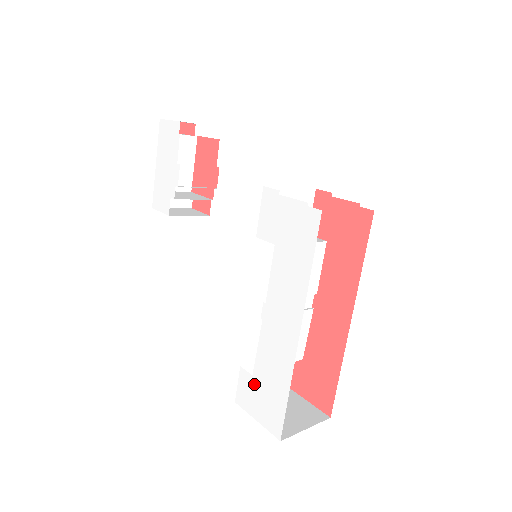
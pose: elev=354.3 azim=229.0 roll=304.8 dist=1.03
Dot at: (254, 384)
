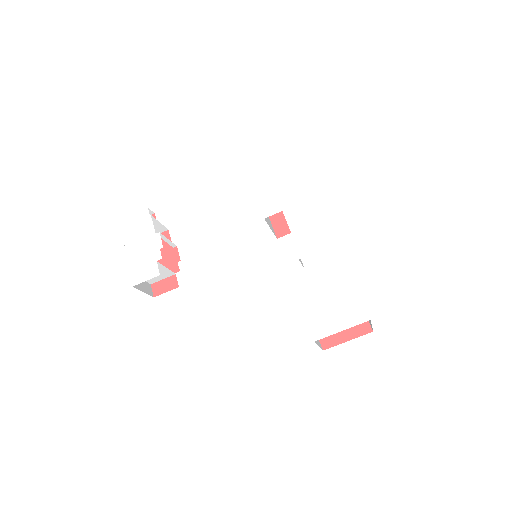
Dot at: (322, 307)
